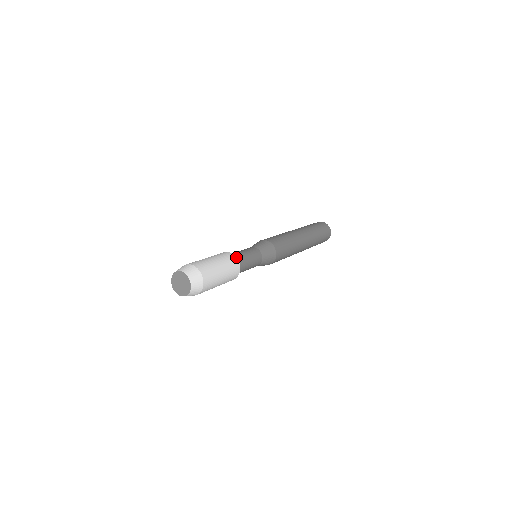
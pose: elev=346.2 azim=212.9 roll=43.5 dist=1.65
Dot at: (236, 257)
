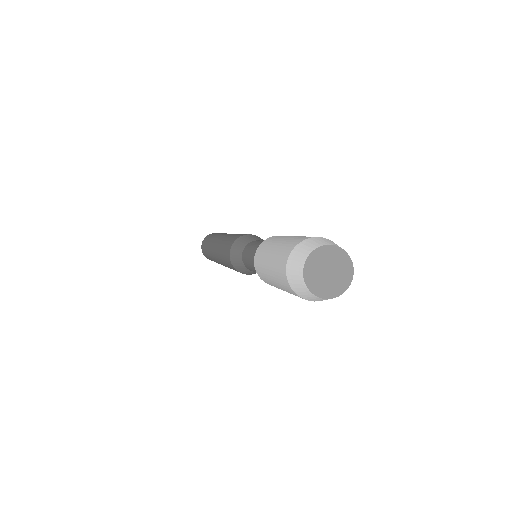
Dot at: occluded
